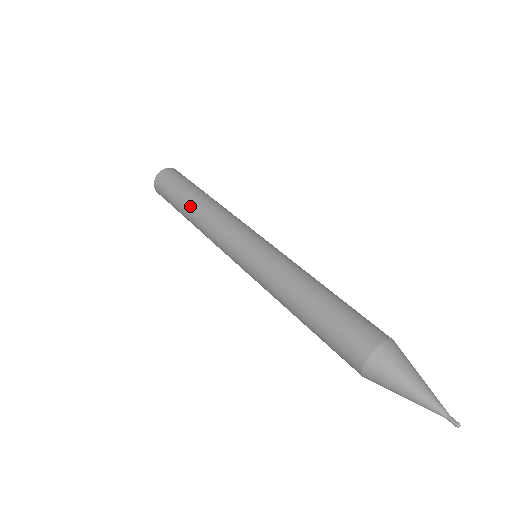
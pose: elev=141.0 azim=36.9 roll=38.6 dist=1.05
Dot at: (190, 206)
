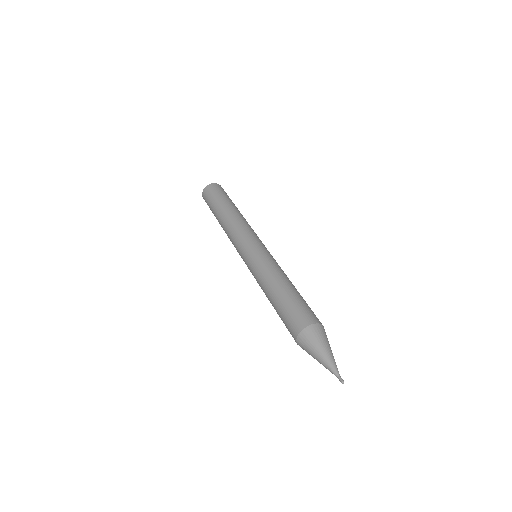
Dot at: (219, 221)
